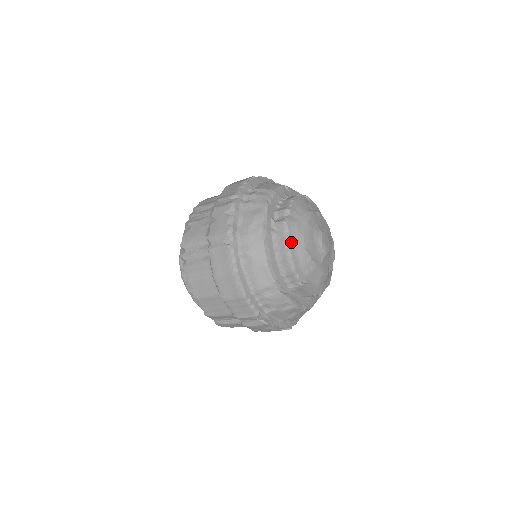
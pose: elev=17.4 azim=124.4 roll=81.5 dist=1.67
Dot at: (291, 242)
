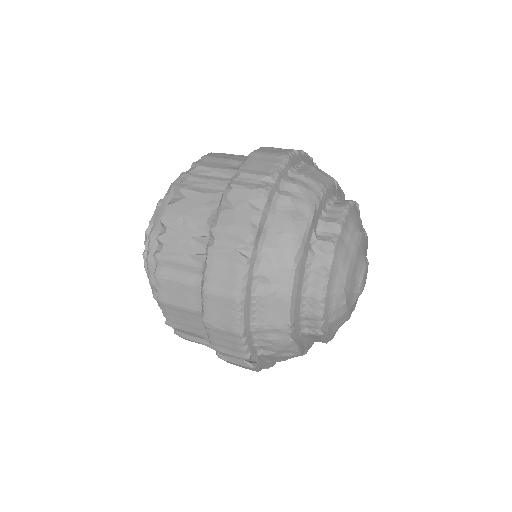
Dot at: (331, 276)
